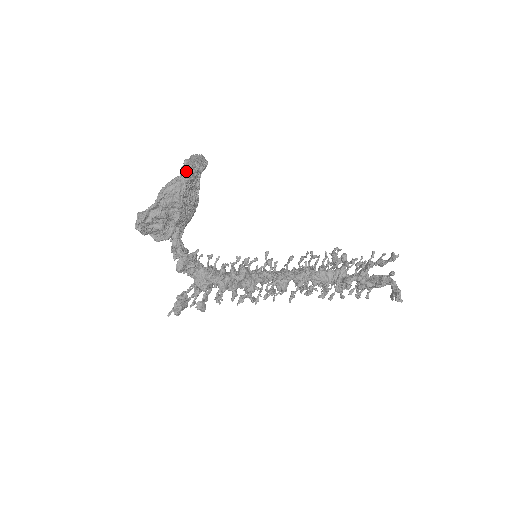
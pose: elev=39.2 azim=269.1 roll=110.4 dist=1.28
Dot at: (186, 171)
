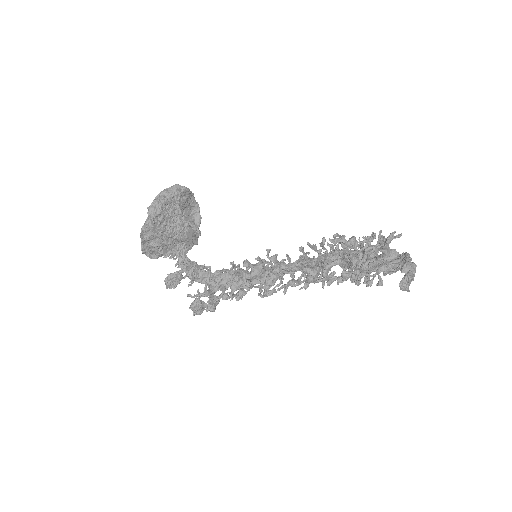
Dot at: (148, 211)
